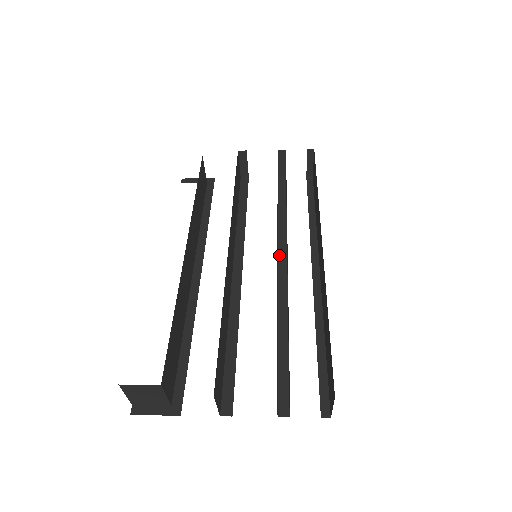
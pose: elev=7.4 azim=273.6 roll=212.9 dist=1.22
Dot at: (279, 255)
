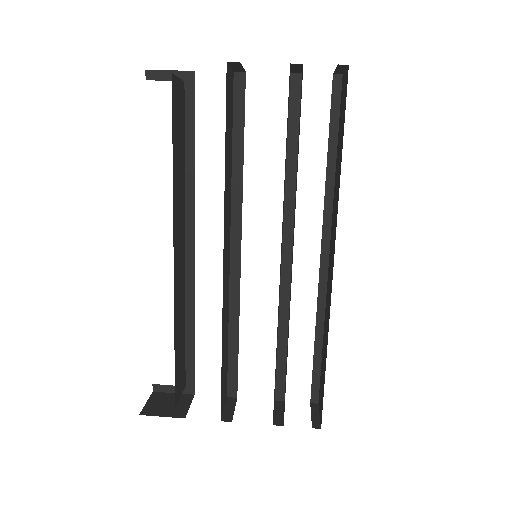
Dot at: (284, 227)
